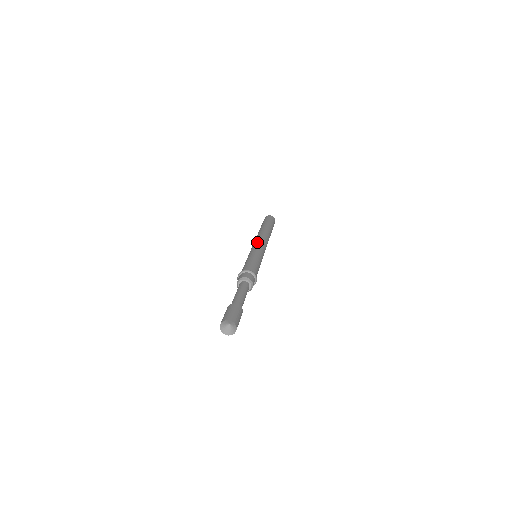
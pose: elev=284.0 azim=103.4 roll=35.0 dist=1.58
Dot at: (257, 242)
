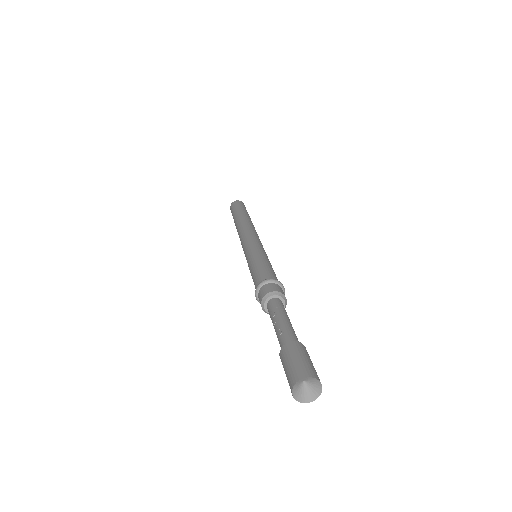
Dot at: (255, 236)
